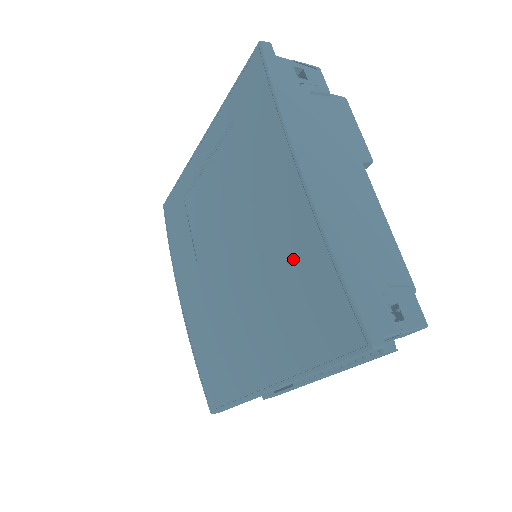
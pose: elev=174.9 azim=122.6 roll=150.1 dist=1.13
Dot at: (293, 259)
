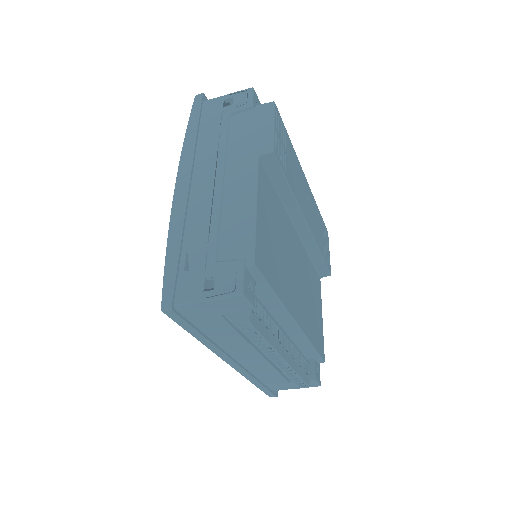
Dot at: occluded
